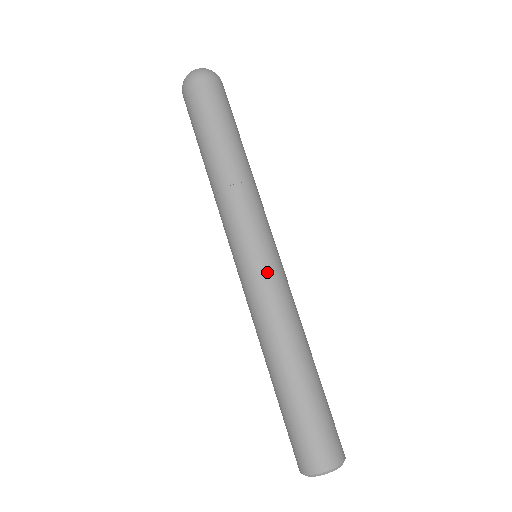
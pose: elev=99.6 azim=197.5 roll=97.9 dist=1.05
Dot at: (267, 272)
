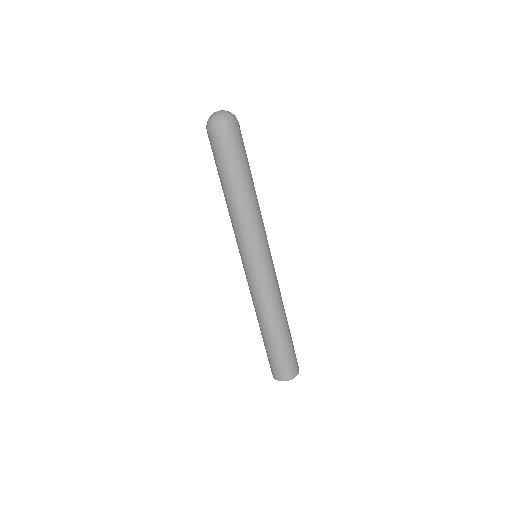
Dot at: (258, 275)
